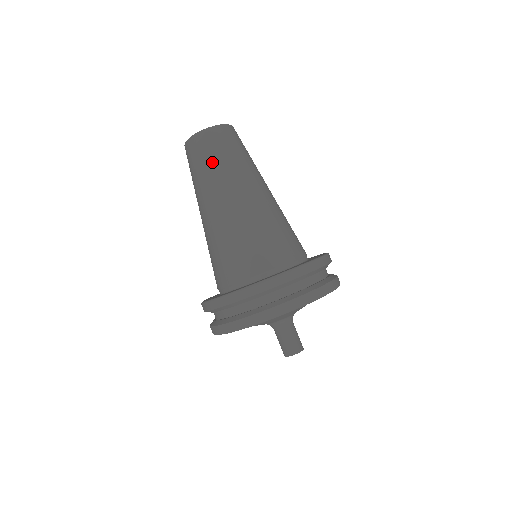
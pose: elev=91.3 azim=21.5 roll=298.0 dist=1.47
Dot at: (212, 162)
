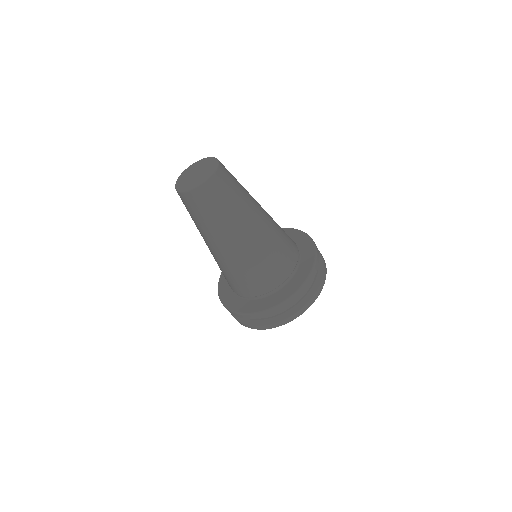
Dot at: (214, 214)
